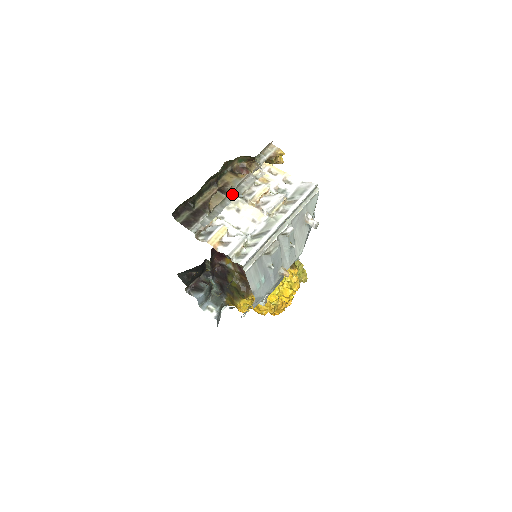
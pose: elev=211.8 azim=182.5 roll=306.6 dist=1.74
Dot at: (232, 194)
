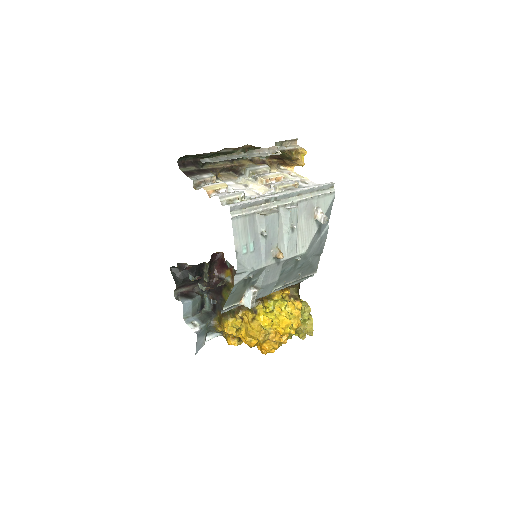
Dot at: (242, 155)
